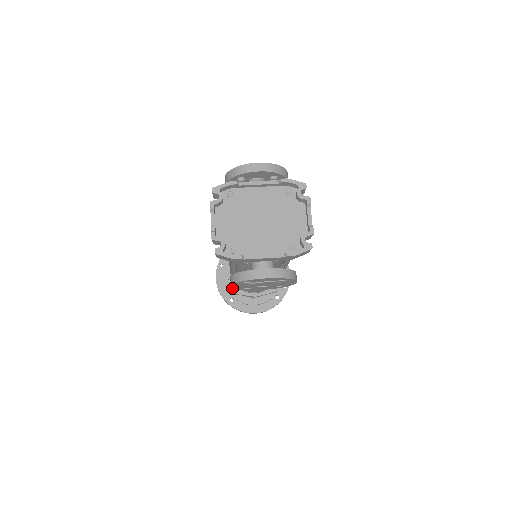
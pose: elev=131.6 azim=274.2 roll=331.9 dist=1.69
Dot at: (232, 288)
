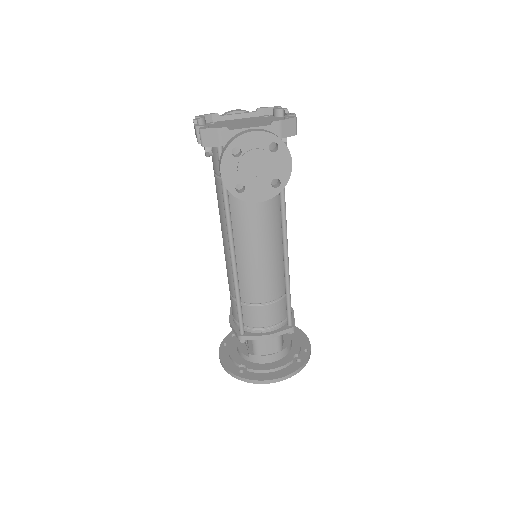
Dot at: (237, 332)
